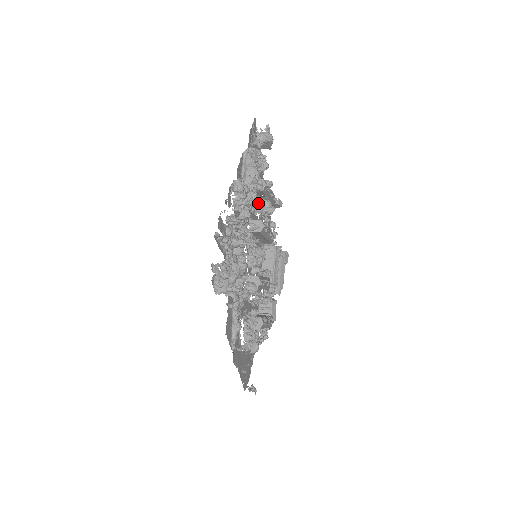
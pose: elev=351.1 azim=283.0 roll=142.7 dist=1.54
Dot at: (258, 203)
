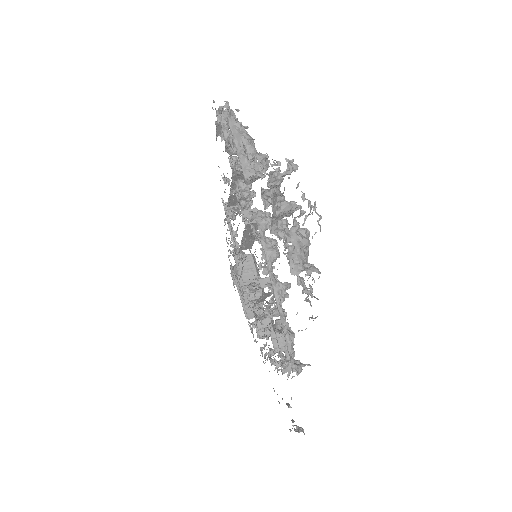
Dot at: (249, 186)
